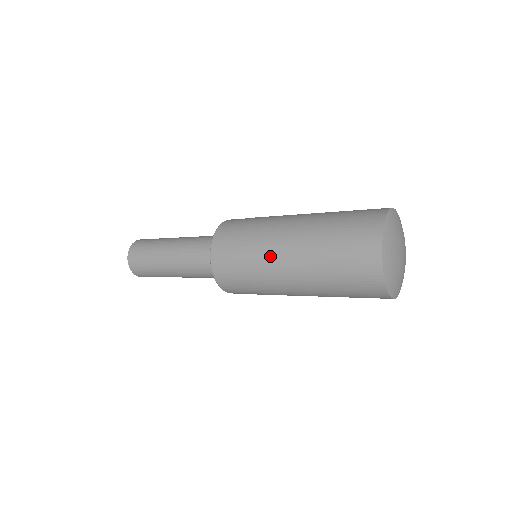
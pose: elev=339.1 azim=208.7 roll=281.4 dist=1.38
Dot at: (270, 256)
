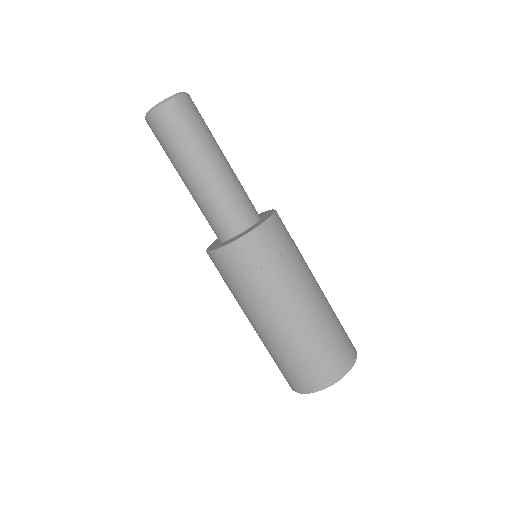
Dot at: (252, 311)
